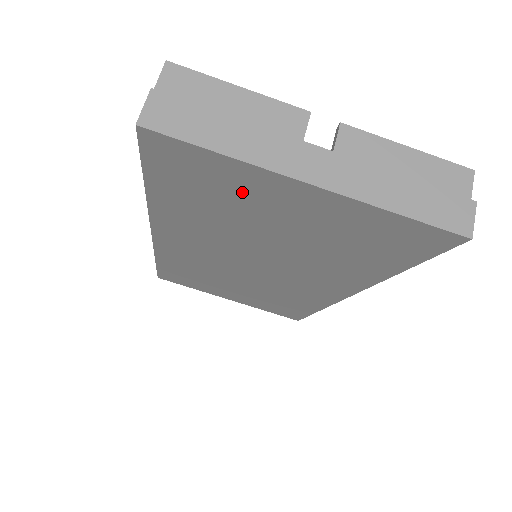
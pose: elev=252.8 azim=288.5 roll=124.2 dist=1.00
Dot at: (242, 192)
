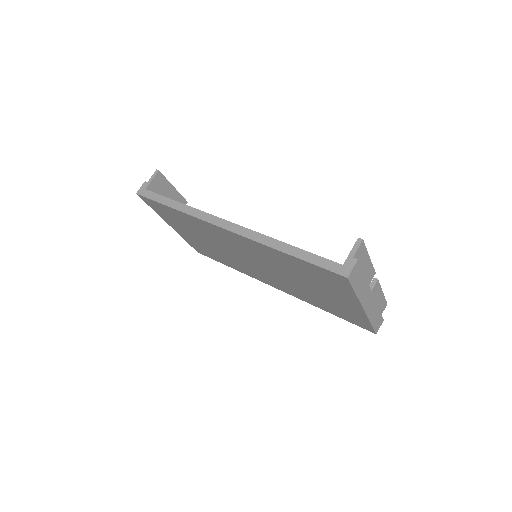
Dot at: (332, 289)
